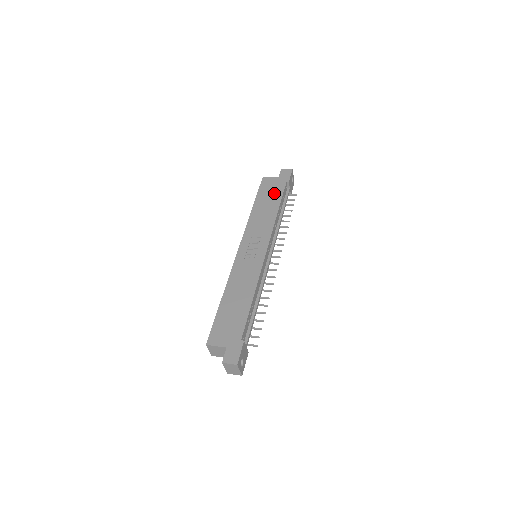
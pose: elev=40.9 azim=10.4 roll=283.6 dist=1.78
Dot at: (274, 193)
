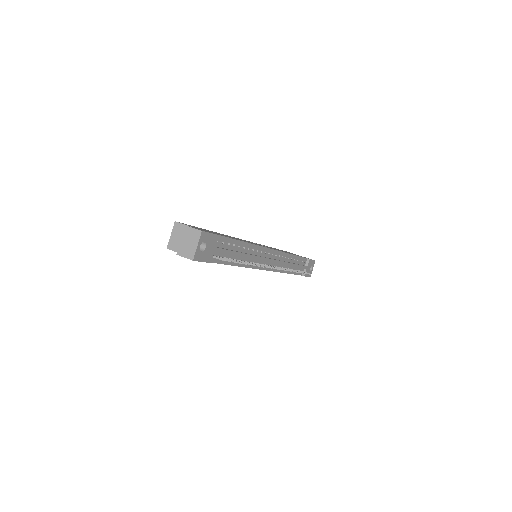
Dot at: occluded
